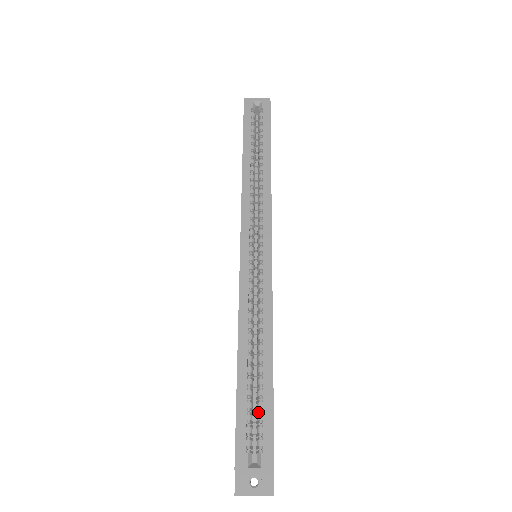
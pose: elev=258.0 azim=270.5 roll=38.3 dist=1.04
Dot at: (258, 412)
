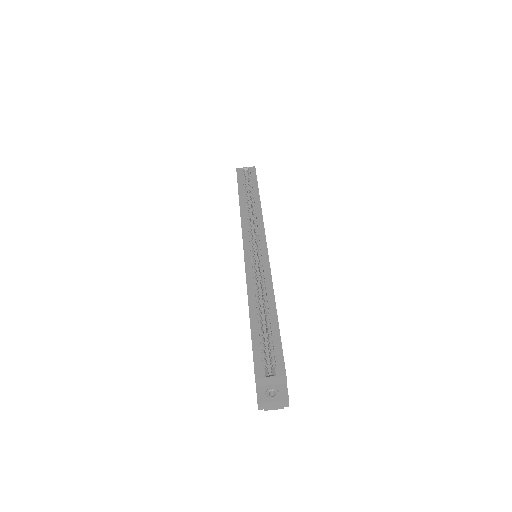
Dot at: (269, 344)
